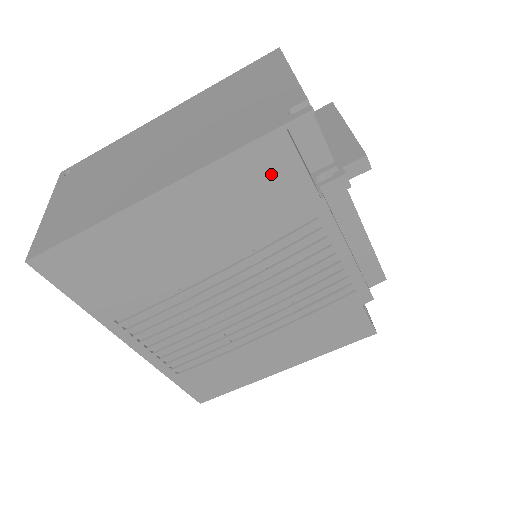
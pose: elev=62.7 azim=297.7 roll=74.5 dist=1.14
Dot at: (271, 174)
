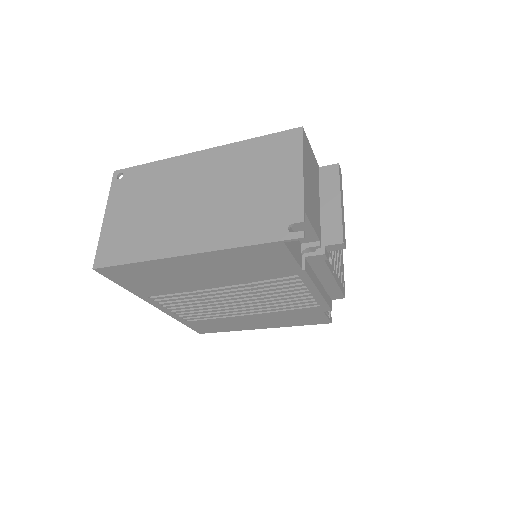
Dot at: (269, 257)
